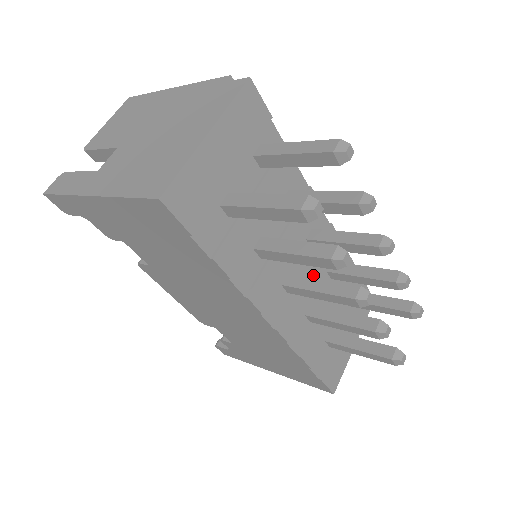
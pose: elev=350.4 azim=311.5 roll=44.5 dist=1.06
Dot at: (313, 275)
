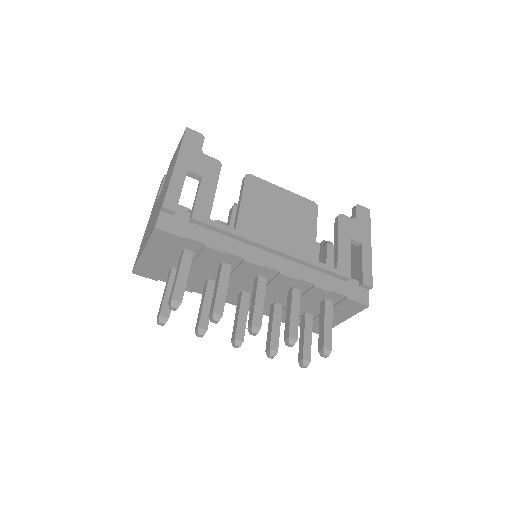
Dot at: (269, 293)
